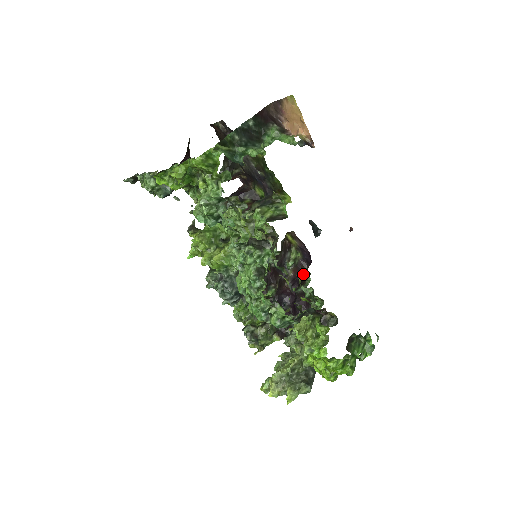
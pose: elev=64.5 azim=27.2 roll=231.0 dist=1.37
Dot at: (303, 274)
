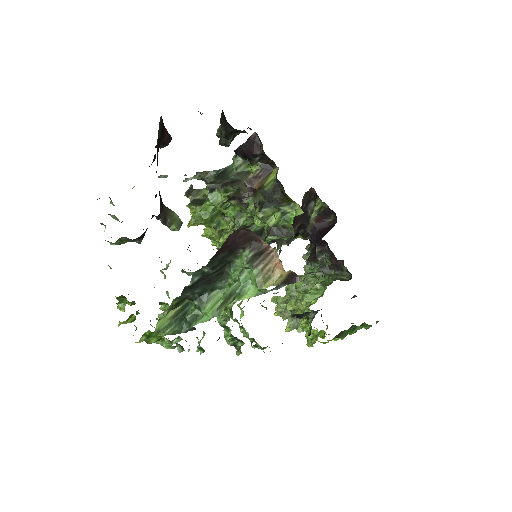
Dot at: (315, 255)
